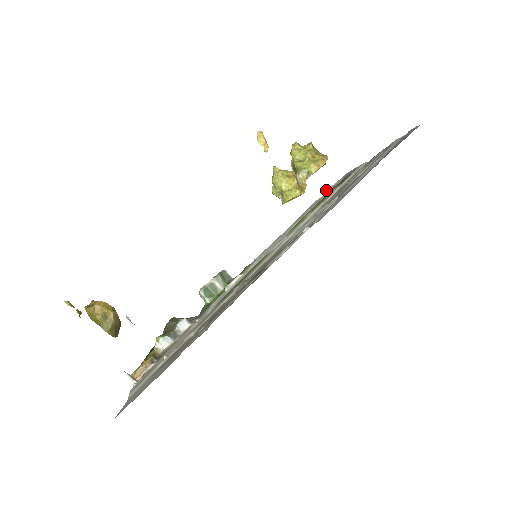
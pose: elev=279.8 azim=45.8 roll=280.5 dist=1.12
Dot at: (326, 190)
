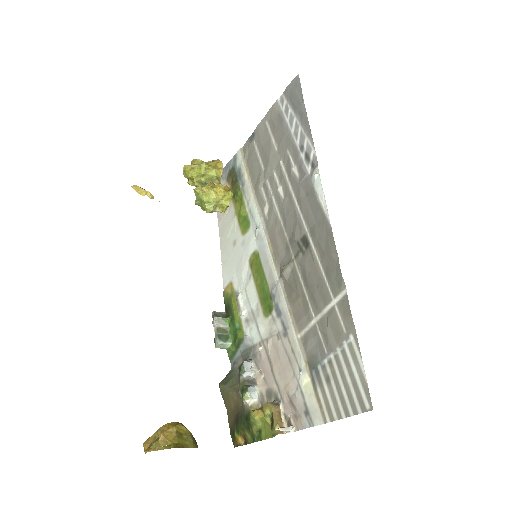
Dot at: occluded
